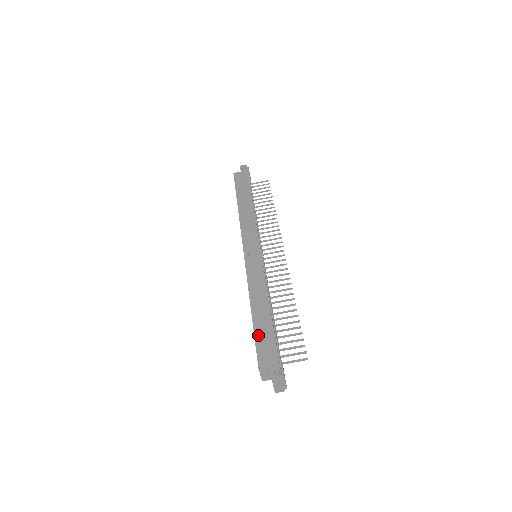
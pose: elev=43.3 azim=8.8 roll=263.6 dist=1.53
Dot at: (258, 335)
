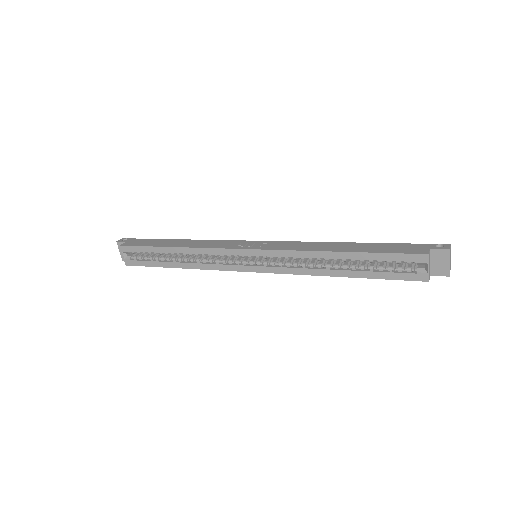
Dot at: (381, 250)
